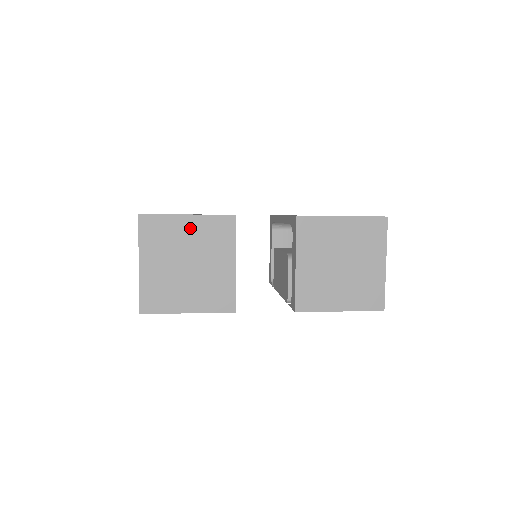
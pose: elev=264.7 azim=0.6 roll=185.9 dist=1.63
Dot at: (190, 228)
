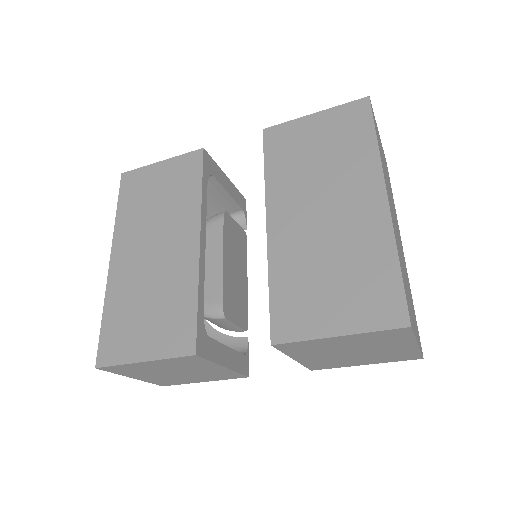
Dot at: (155, 365)
